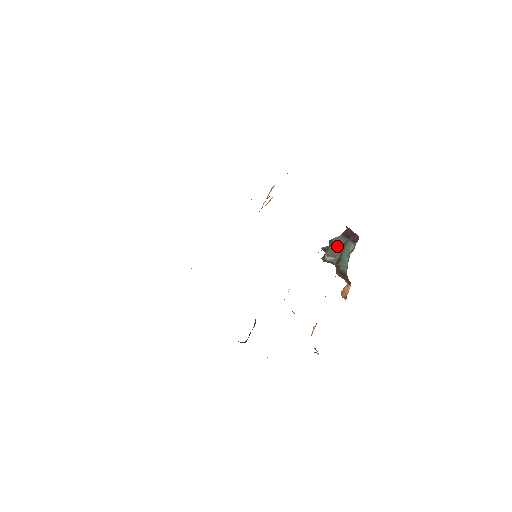
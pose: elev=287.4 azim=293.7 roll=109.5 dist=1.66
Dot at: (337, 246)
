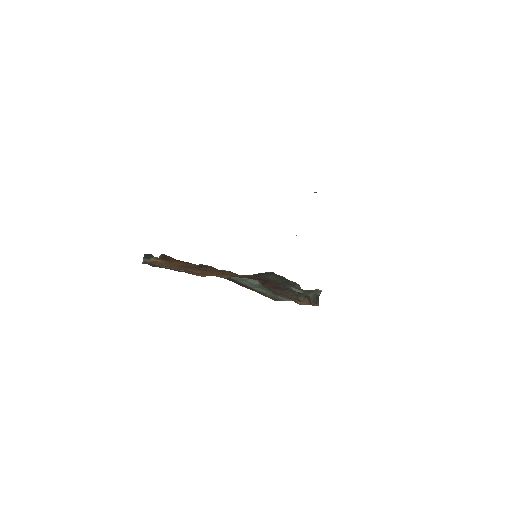
Dot at: occluded
